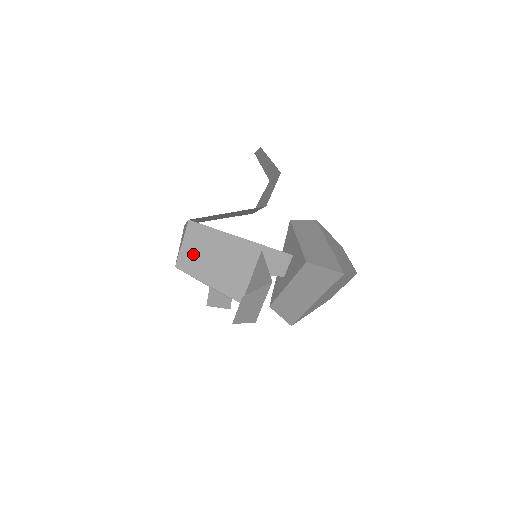
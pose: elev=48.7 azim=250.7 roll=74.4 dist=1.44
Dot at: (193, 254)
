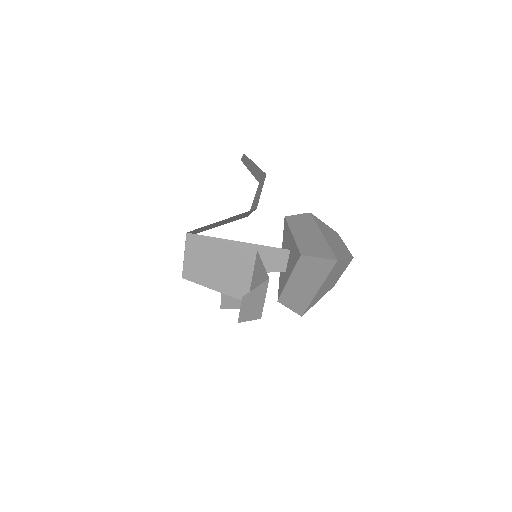
Dot at: (196, 264)
